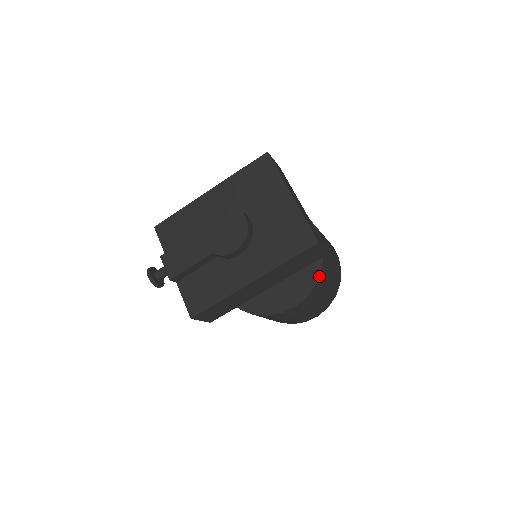
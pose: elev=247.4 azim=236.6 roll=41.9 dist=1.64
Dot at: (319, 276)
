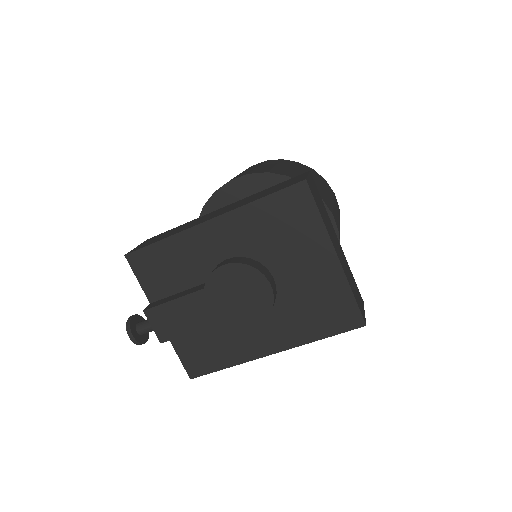
Dot at: occluded
